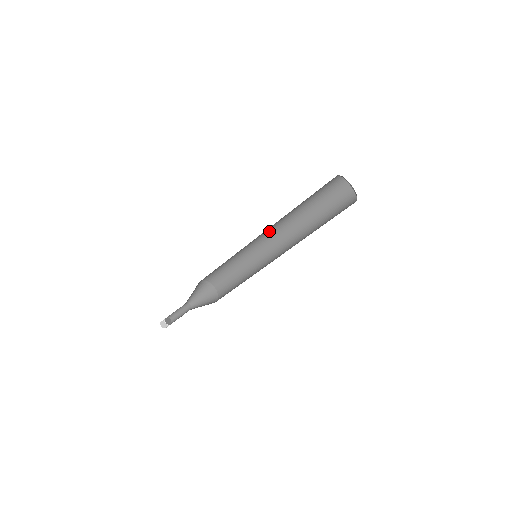
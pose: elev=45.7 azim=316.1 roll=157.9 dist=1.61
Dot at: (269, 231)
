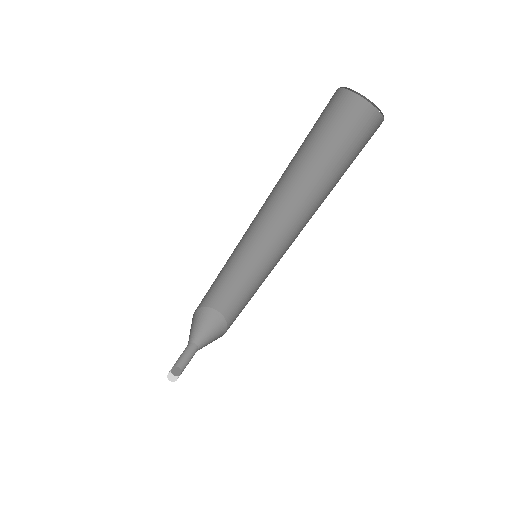
Dot at: (285, 223)
